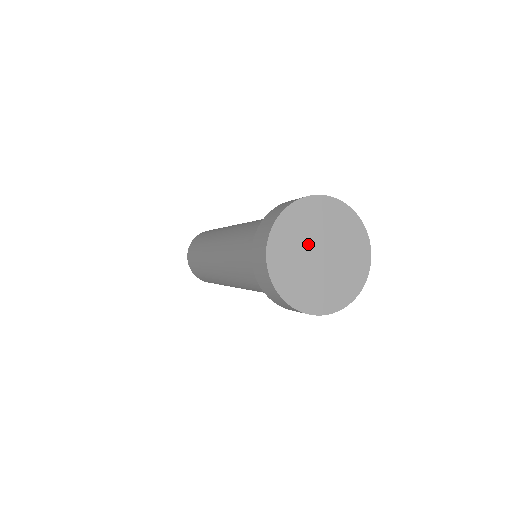
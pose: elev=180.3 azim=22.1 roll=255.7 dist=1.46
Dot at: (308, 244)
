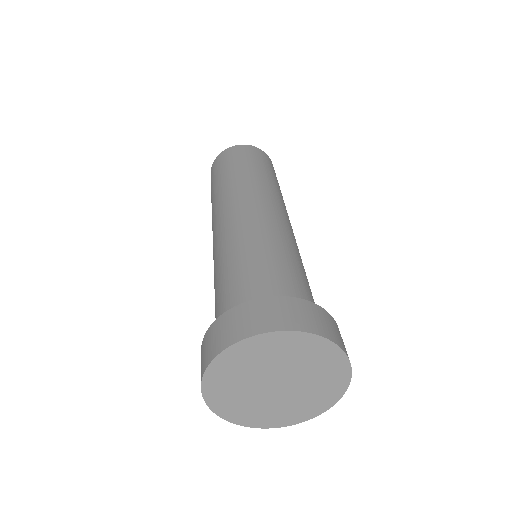
Dot at: (274, 370)
